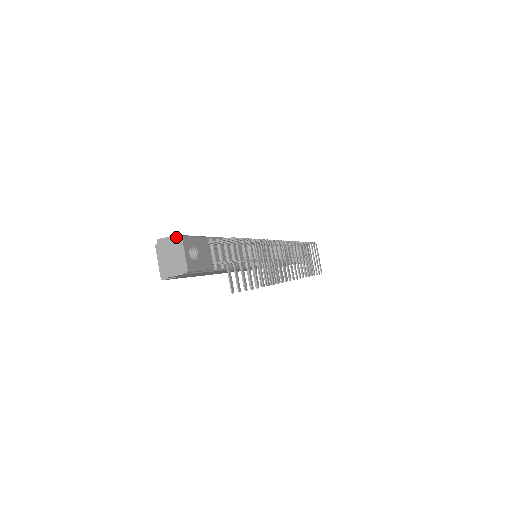
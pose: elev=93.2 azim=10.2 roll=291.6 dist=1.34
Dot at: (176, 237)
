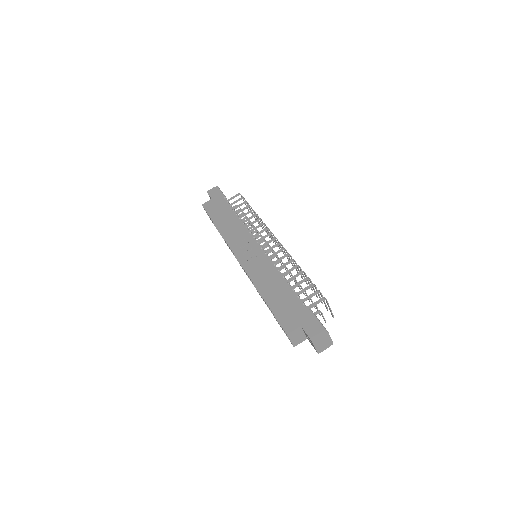
Dot at: (325, 334)
